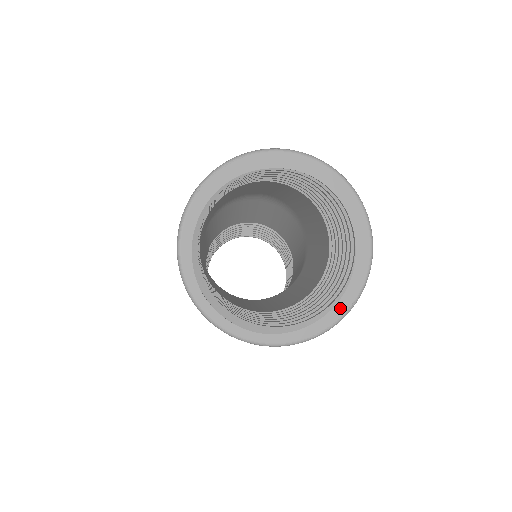
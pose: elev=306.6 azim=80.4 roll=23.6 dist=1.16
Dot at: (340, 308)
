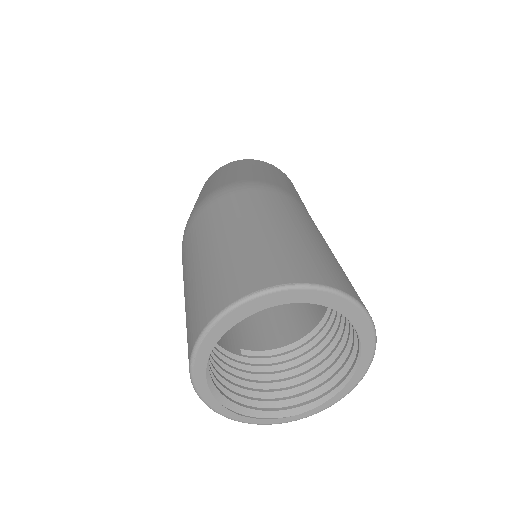
Dot at: (360, 371)
